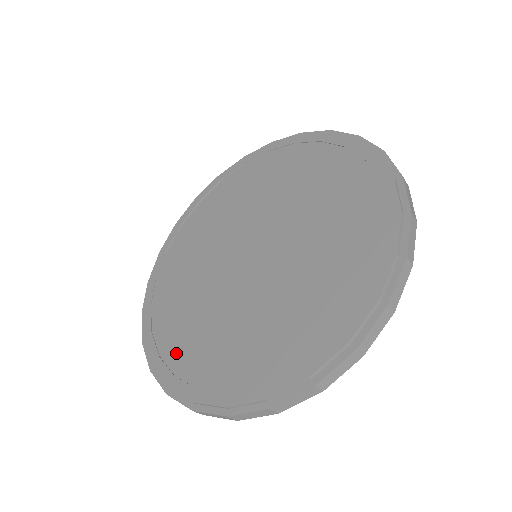
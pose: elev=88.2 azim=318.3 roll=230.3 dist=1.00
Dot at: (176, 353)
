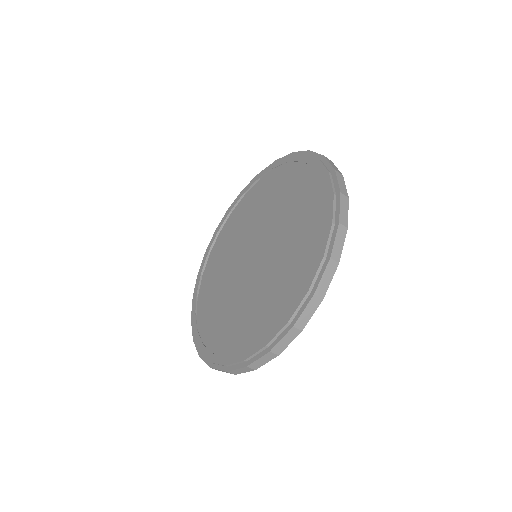
Dot at: (214, 339)
